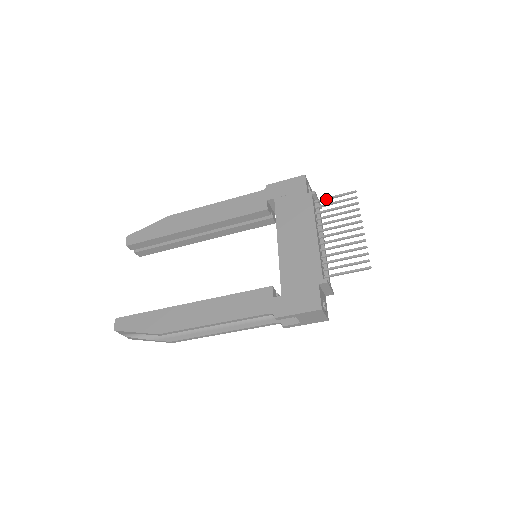
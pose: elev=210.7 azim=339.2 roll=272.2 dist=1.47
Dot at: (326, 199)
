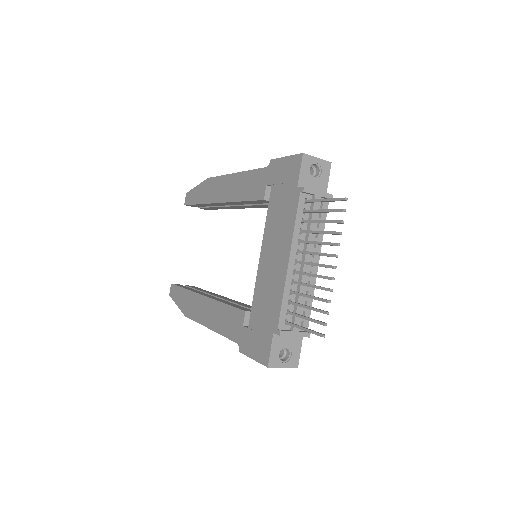
Dot at: (316, 201)
